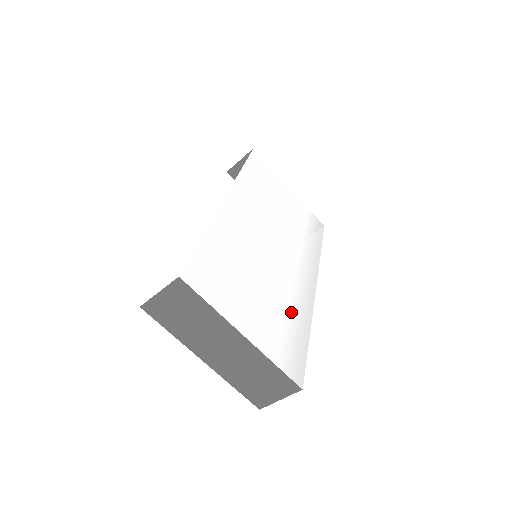
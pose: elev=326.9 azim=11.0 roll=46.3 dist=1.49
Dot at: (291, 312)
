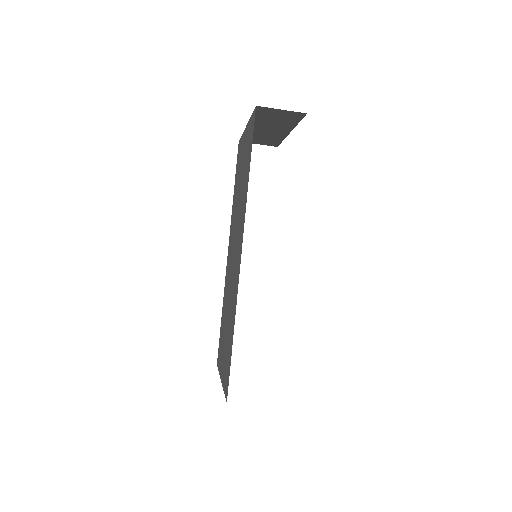
Dot at: occluded
